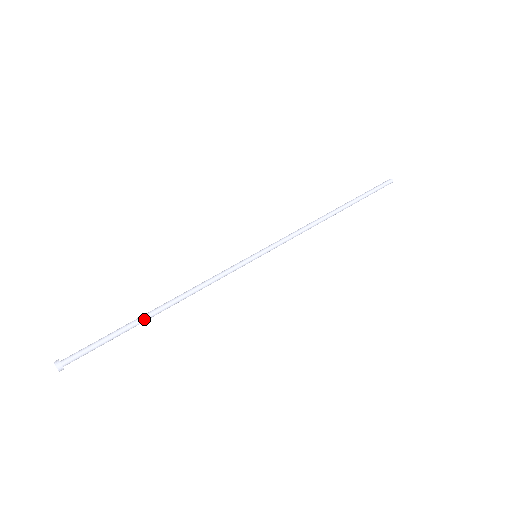
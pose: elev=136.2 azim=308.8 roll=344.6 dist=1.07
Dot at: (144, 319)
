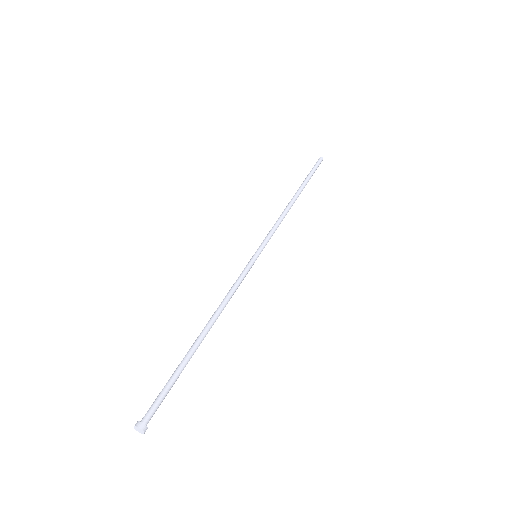
Dot at: occluded
